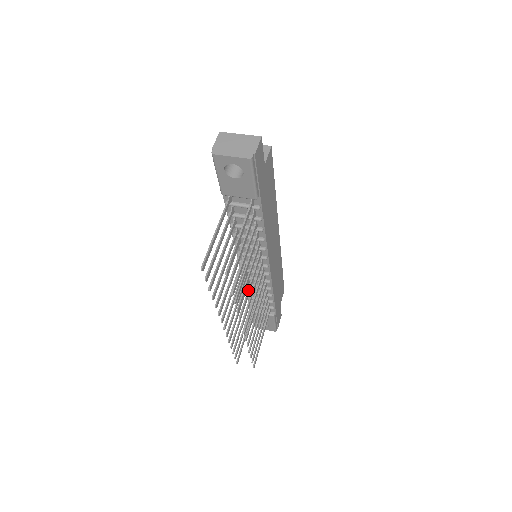
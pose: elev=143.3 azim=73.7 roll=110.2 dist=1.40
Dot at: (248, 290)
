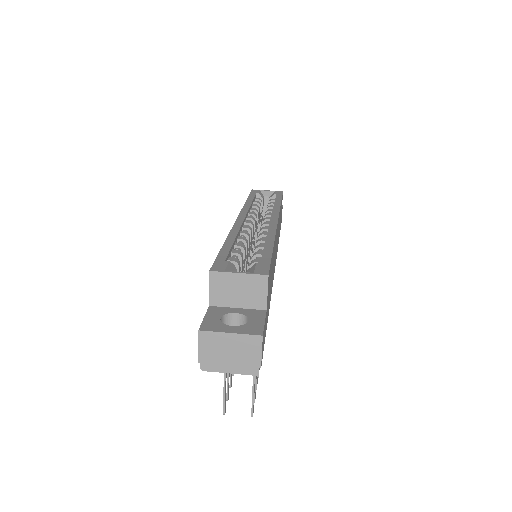
Dot at: occluded
